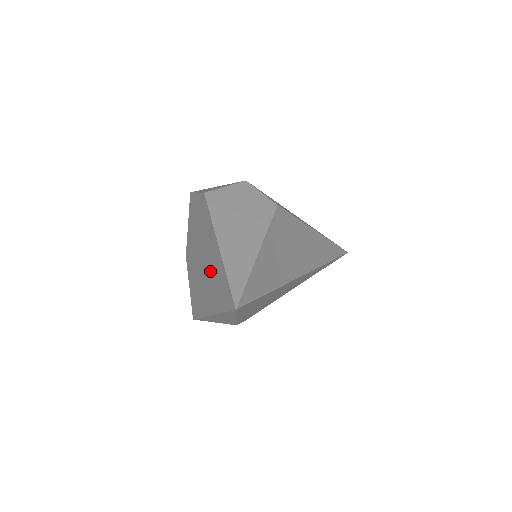
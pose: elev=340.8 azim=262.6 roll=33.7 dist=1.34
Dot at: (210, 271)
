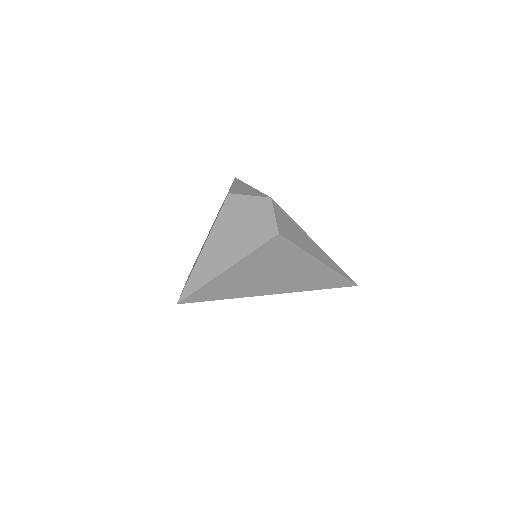
Dot at: (198, 256)
